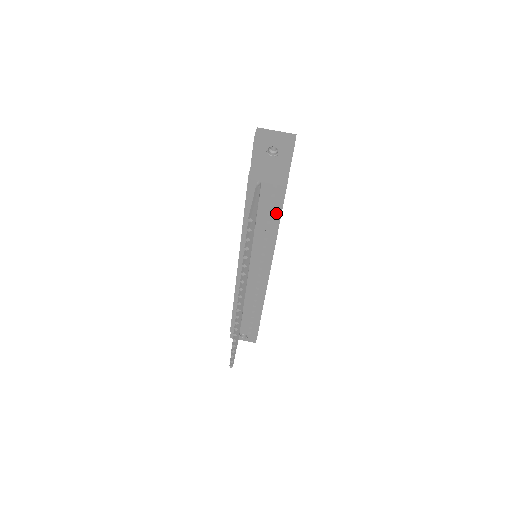
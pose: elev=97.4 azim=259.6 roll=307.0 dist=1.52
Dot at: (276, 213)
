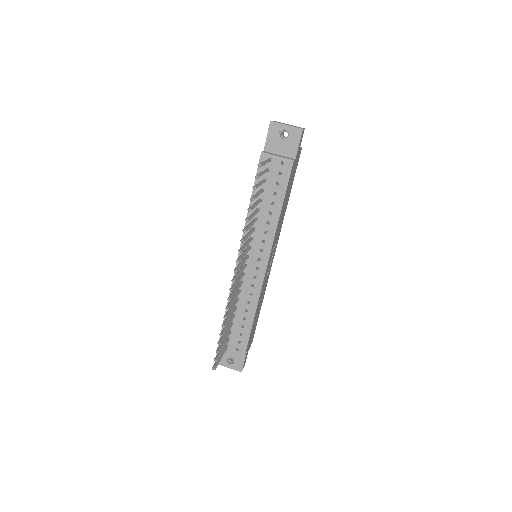
Dot at: (281, 193)
